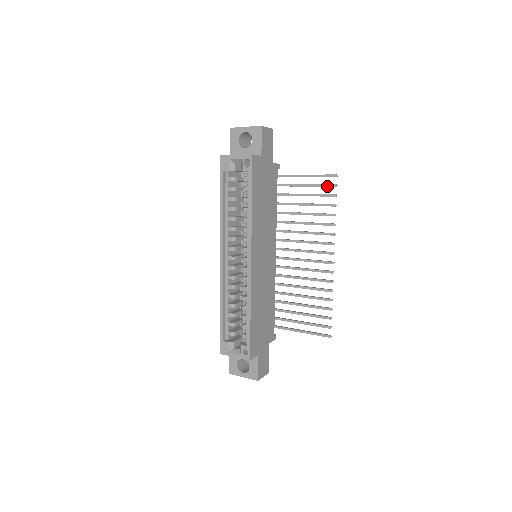
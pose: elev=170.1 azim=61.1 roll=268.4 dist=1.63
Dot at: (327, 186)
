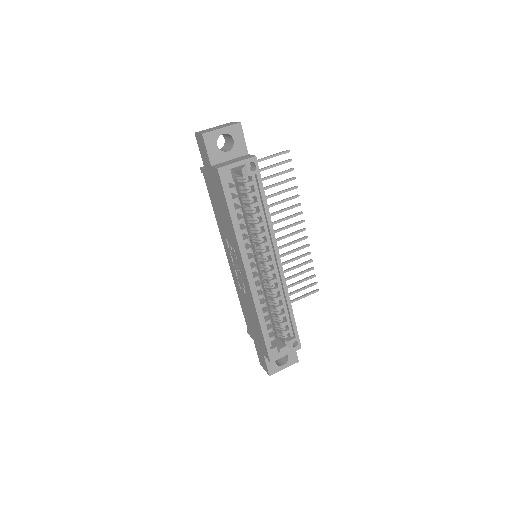
Dot at: (284, 163)
